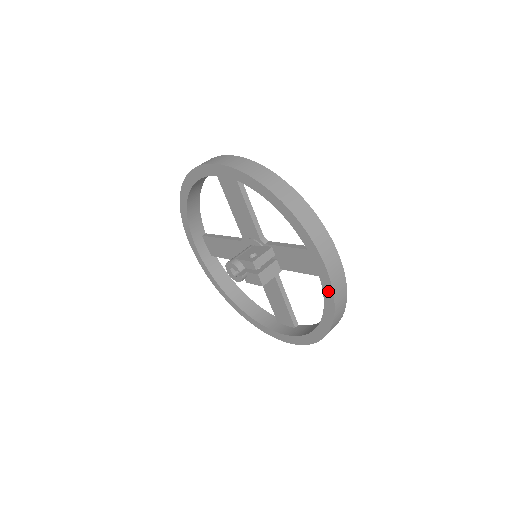
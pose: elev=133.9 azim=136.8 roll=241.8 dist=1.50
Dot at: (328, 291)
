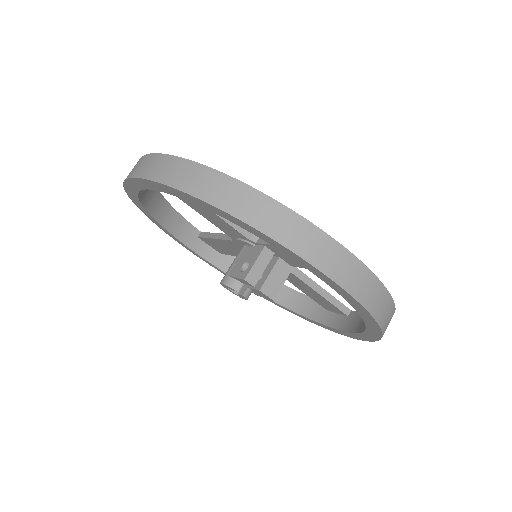
Dot at: (352, 301)
